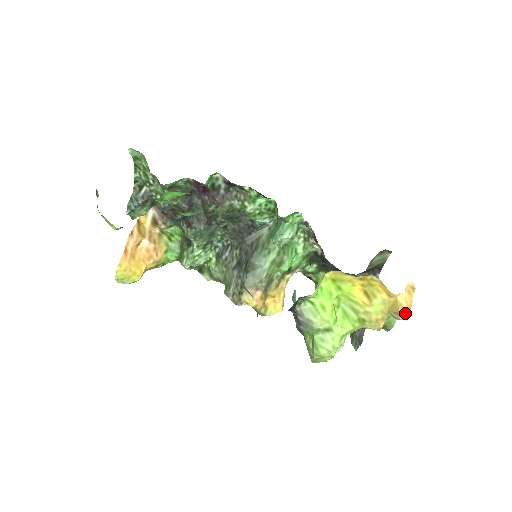
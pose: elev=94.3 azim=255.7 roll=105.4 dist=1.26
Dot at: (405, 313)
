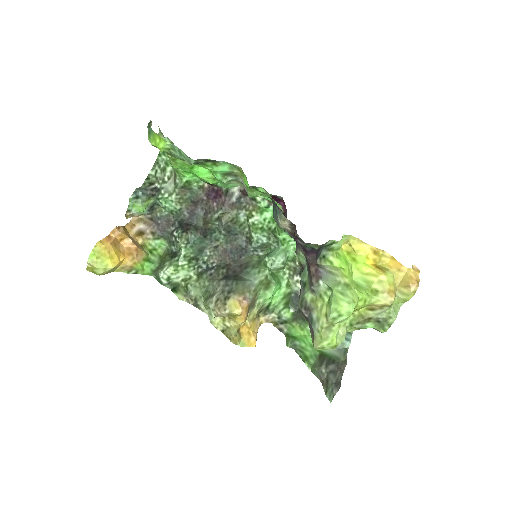
Dot at: (415, 284)
